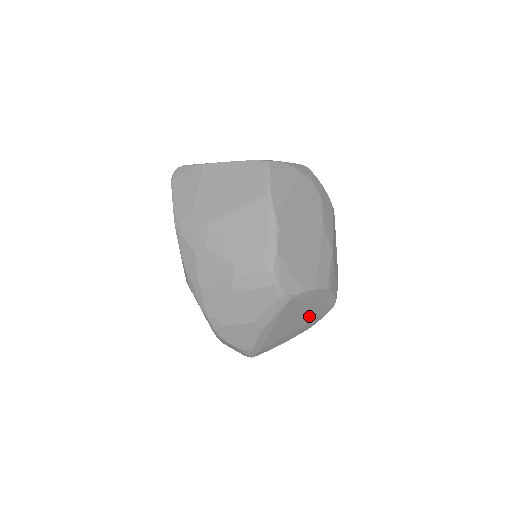
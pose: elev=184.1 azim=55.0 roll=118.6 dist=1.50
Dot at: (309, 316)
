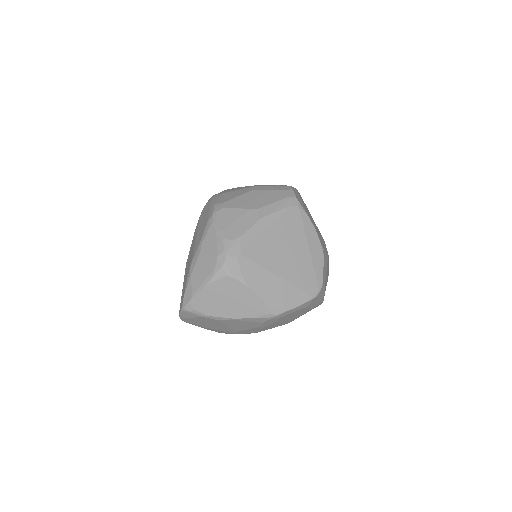
Dot at: (296, 270)
